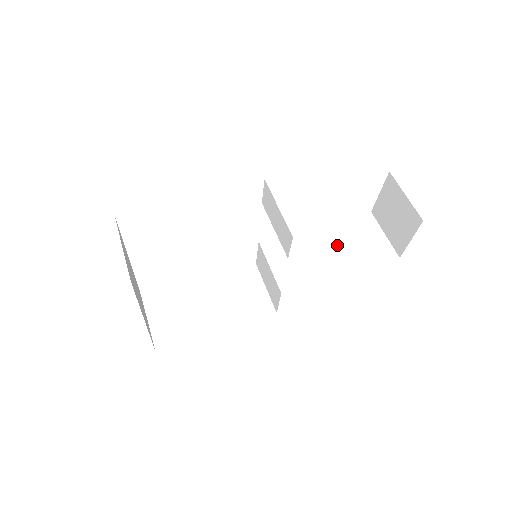
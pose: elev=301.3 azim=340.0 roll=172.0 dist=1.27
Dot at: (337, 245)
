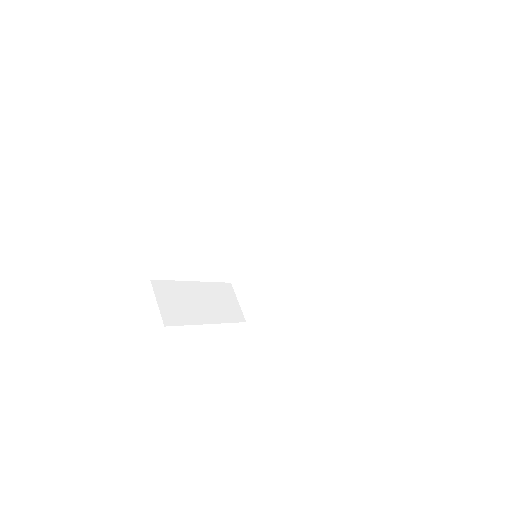
Dot at: (326, 210)
